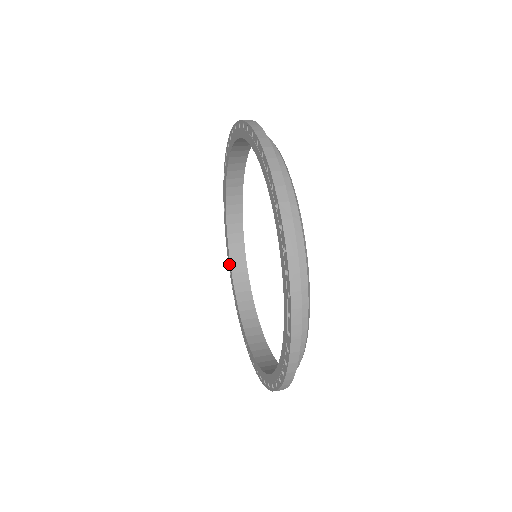
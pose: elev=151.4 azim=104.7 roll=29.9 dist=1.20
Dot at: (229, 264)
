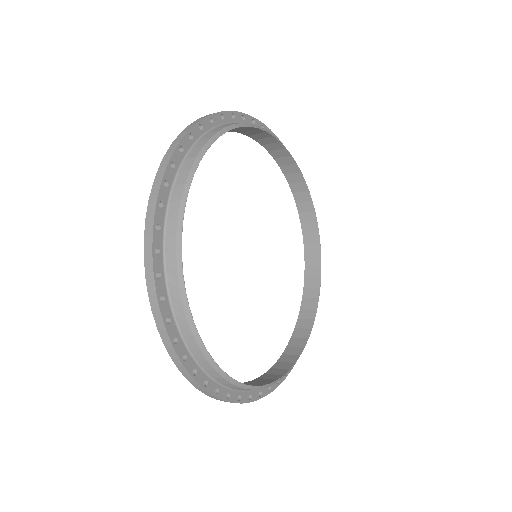
Dot at: occluded
